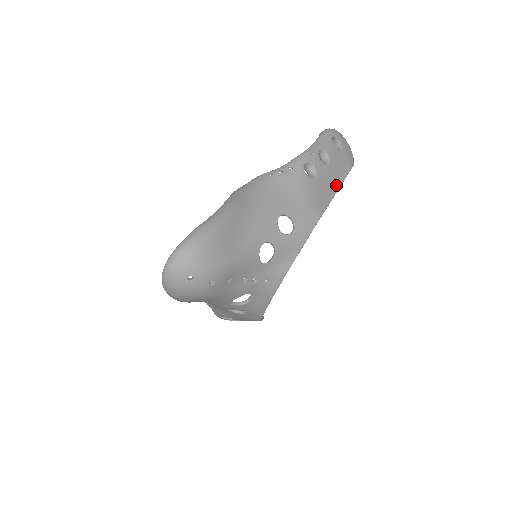
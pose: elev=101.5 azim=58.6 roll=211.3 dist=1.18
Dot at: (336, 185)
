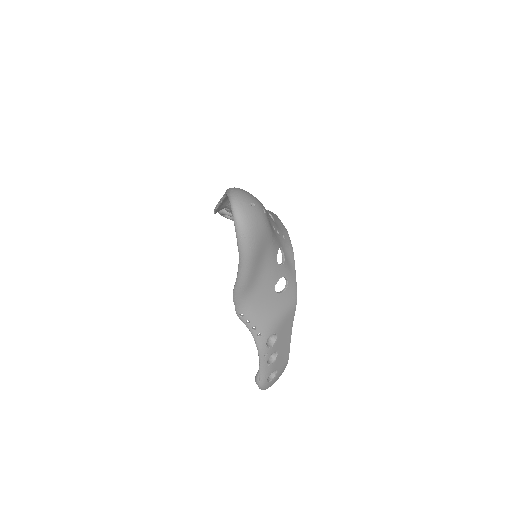
Dot at: occluded
